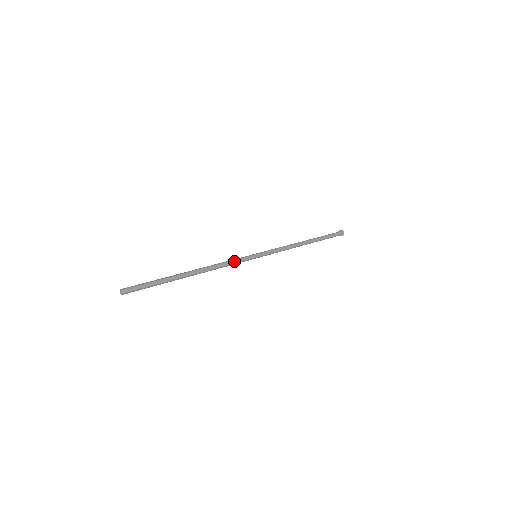
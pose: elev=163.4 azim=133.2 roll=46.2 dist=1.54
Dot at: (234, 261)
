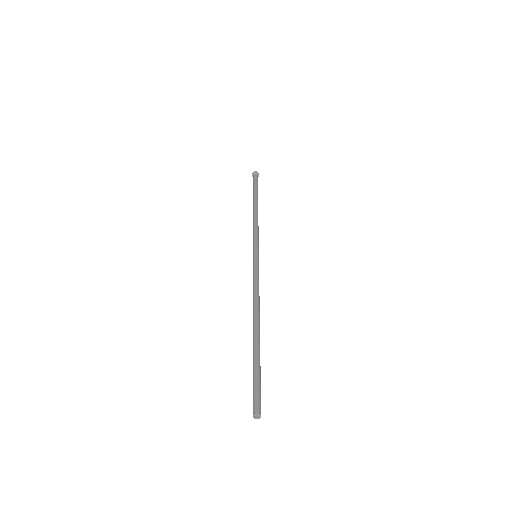
Dot at: (257, 278)
